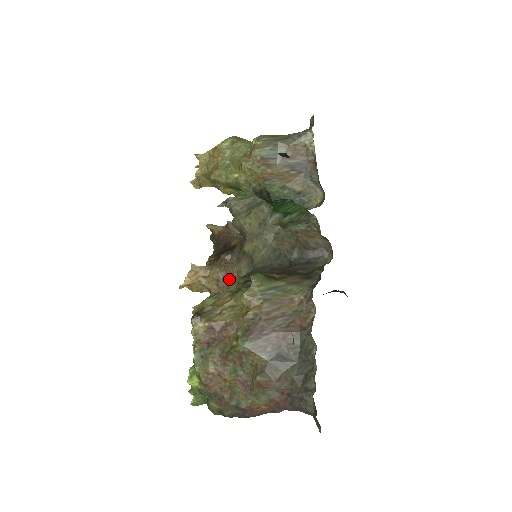
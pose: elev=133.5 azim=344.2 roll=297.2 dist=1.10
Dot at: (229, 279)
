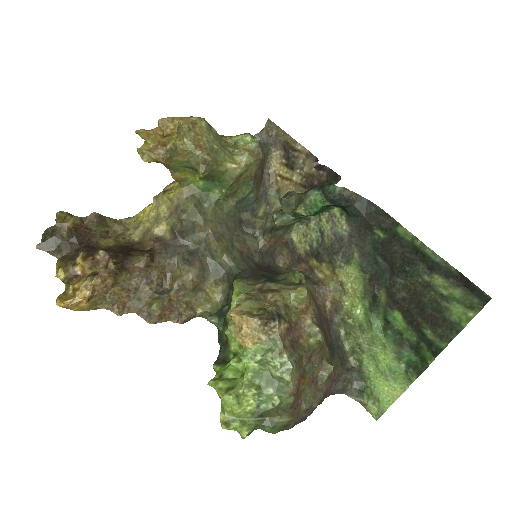
Dot at: (150, 288)
